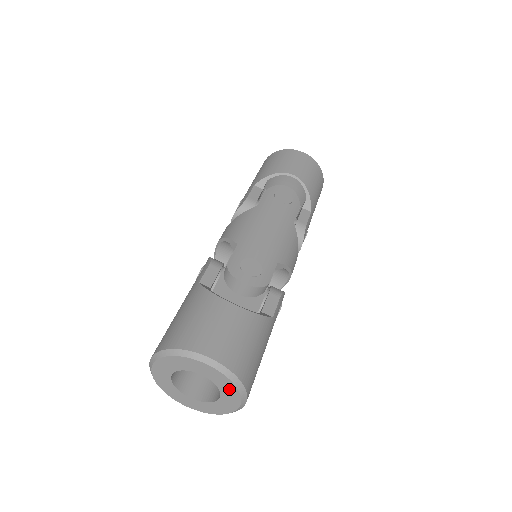
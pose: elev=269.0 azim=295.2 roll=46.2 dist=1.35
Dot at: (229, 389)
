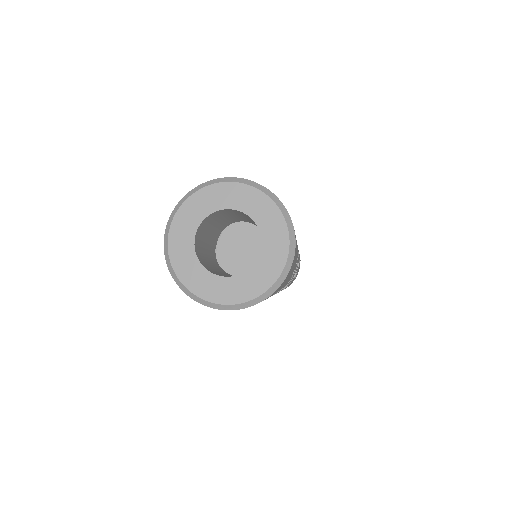
Dot at: (273, 223)
